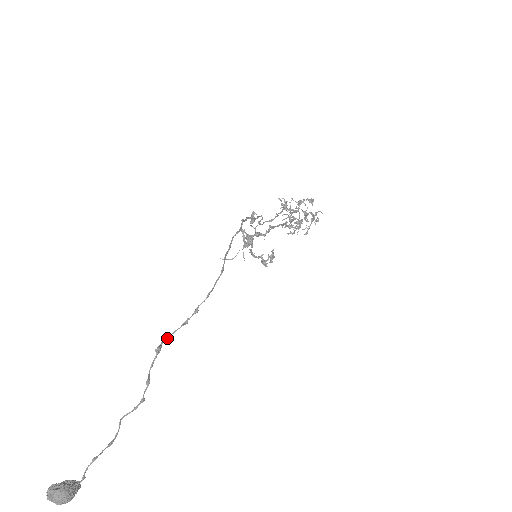
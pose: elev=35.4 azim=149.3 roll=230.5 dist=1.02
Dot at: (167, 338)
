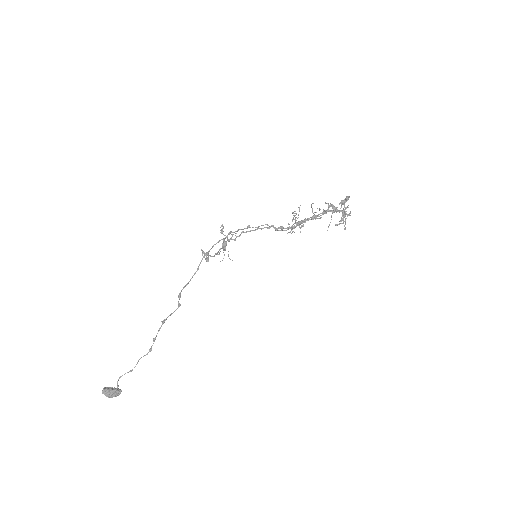
Dot at: occluded
